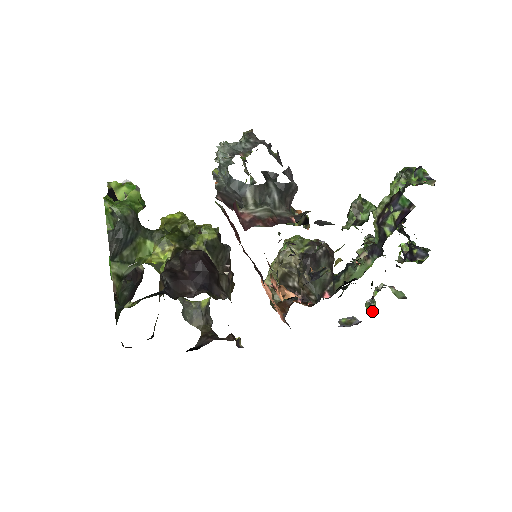
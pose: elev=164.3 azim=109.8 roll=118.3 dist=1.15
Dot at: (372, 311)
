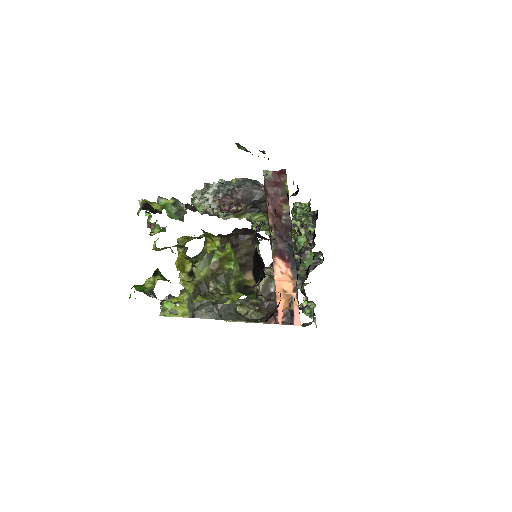
Dot at: (310, 317)
